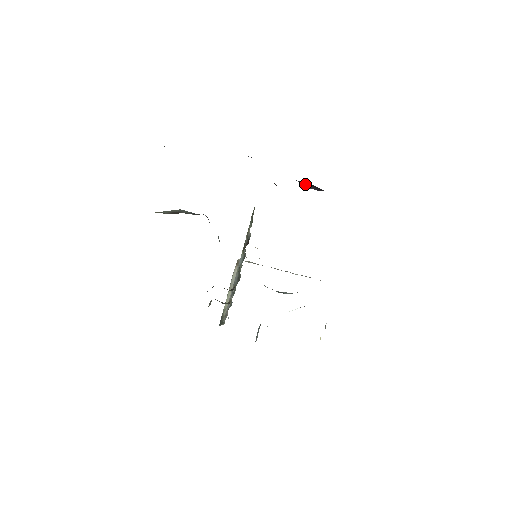
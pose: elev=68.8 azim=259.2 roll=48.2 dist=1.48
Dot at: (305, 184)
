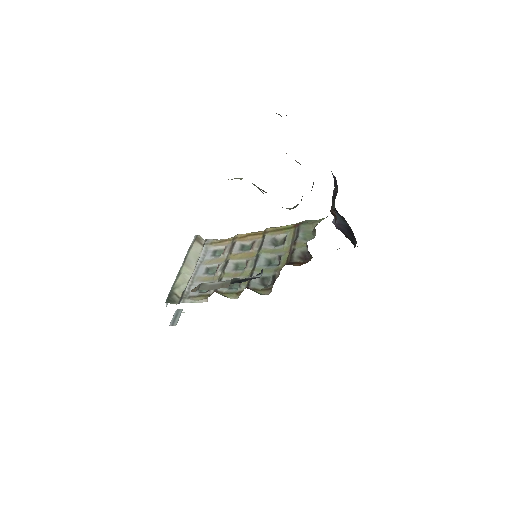
Dot at: (337, 219)
